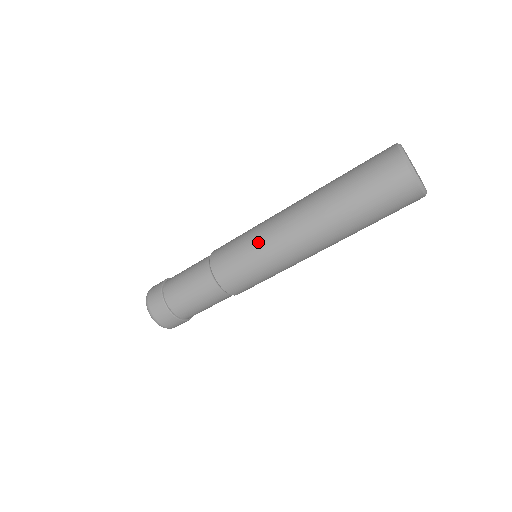
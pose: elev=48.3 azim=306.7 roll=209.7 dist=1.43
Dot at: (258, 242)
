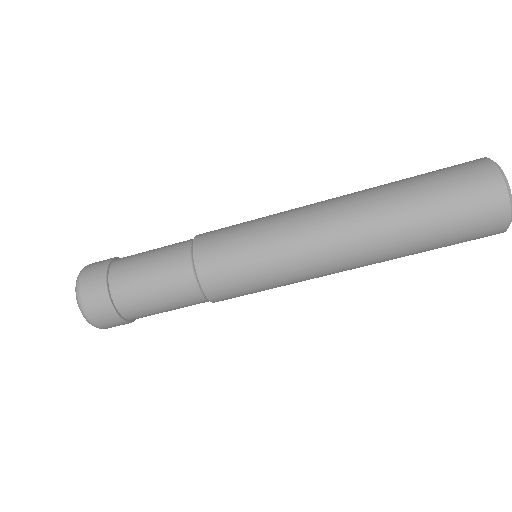
Dot at: (273, 233)
